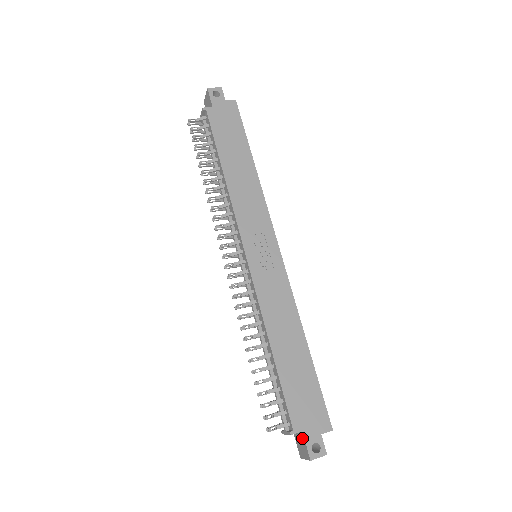
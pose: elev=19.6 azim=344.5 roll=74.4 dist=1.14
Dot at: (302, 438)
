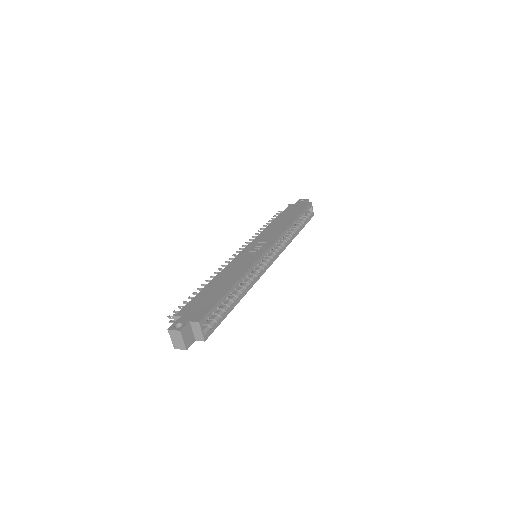
Dot at: occluded
